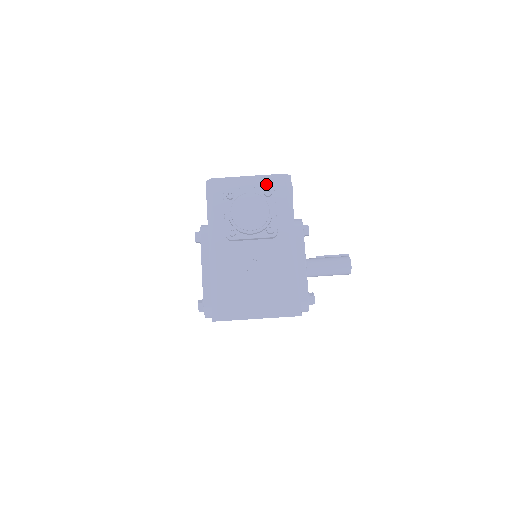
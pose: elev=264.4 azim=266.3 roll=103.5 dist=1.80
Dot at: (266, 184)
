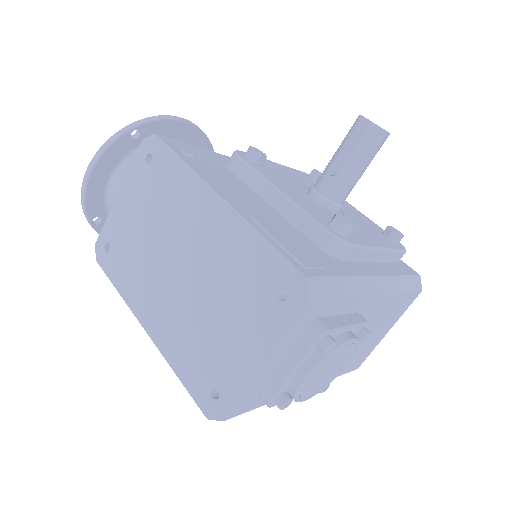
Dot at: (296, 334)
